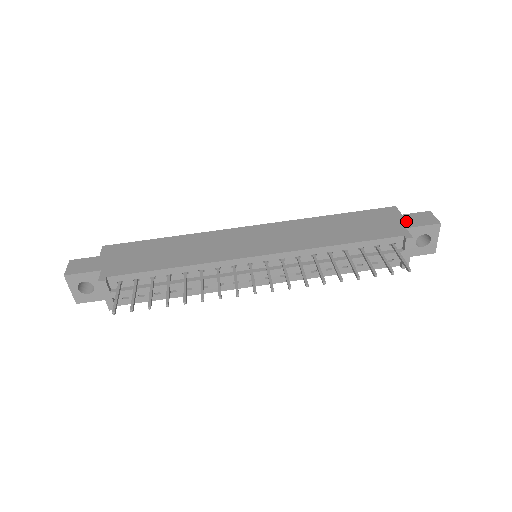
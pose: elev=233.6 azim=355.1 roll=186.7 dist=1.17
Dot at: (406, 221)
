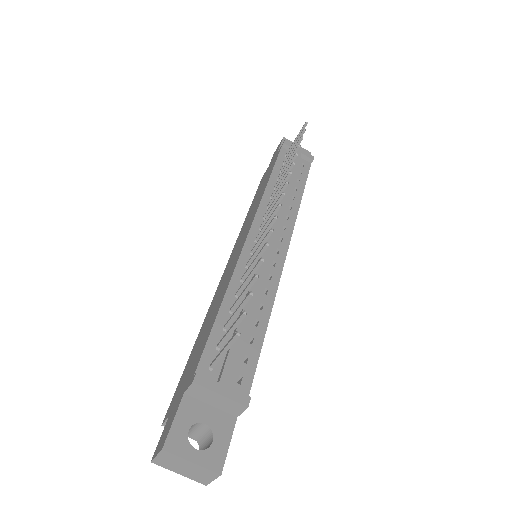
Dot at: (273, 158)
